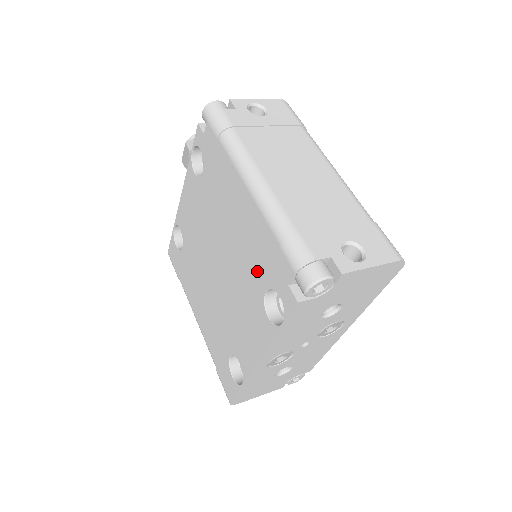
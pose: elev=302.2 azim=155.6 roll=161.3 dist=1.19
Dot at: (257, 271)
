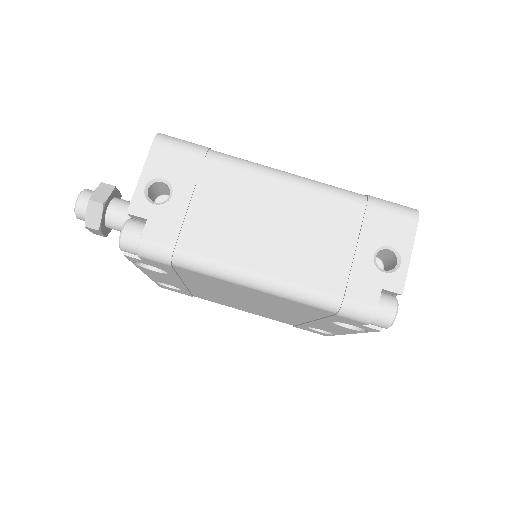
Dot at: (310, 314)
